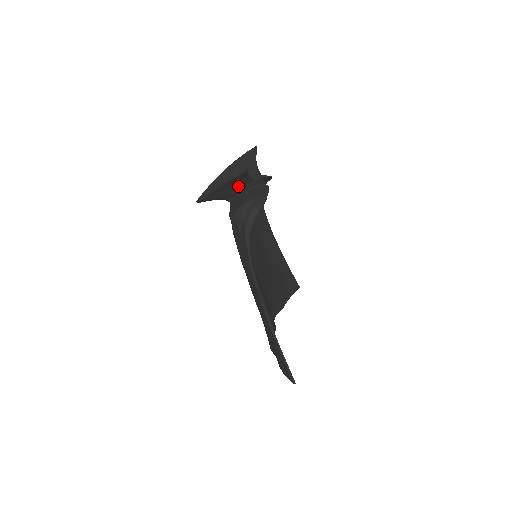
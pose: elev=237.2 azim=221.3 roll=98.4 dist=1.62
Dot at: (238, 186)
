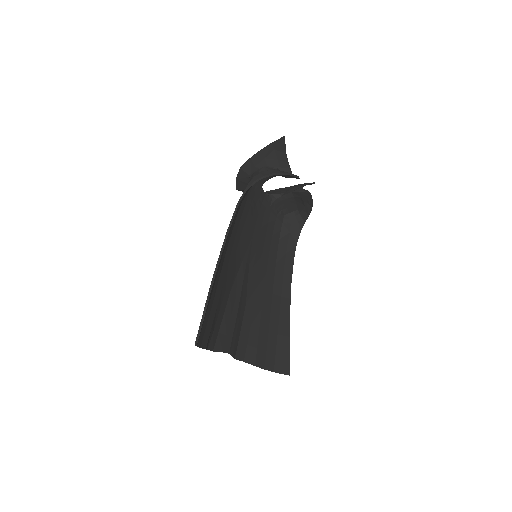
Dot at: (273, 164)
